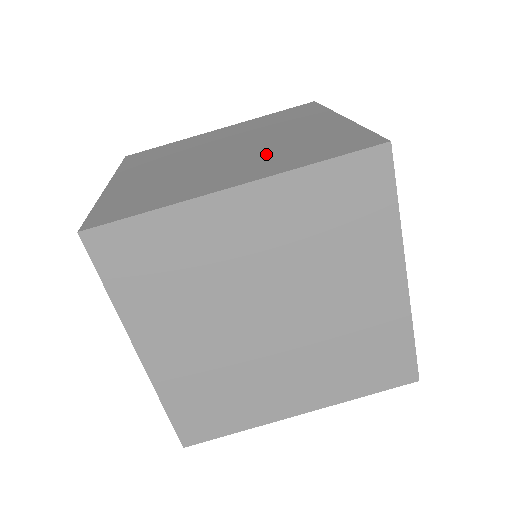
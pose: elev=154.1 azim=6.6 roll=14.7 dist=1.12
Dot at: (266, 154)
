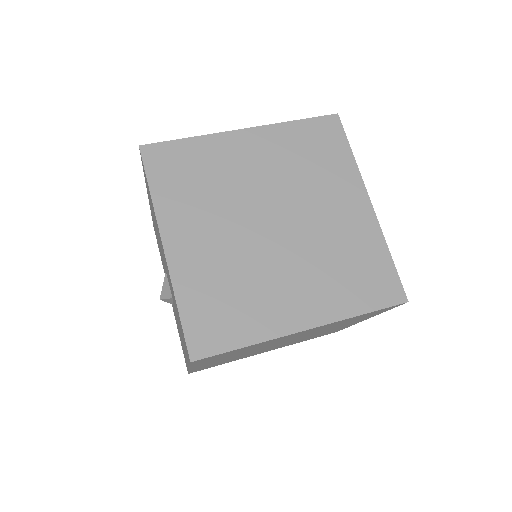
Dot at: occluded
